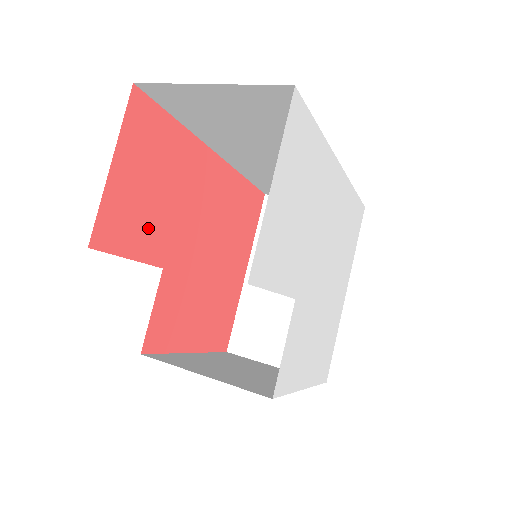
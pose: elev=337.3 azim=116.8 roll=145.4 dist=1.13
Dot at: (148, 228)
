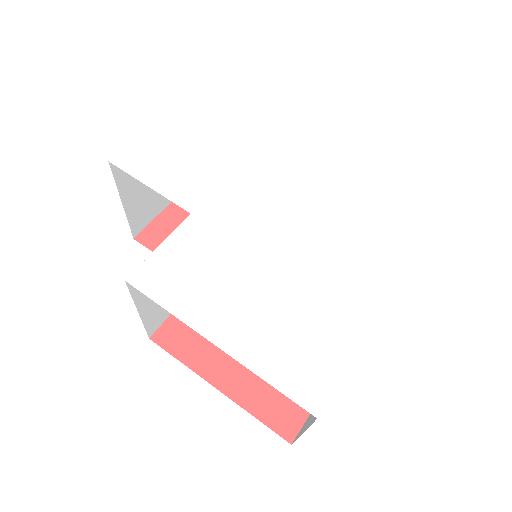
Dot at: occluded
